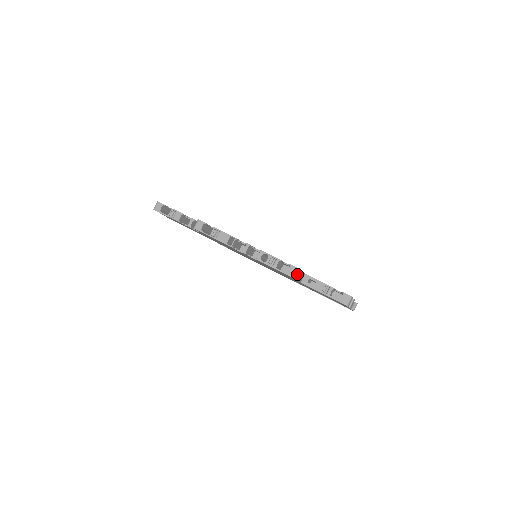
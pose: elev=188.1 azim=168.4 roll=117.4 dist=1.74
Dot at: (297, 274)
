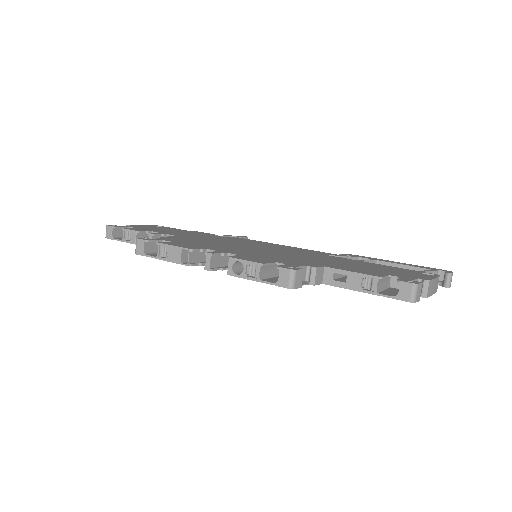
Dot at: (297, 279)
